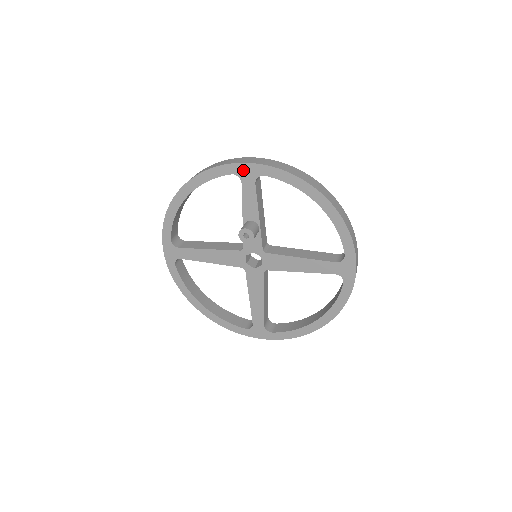
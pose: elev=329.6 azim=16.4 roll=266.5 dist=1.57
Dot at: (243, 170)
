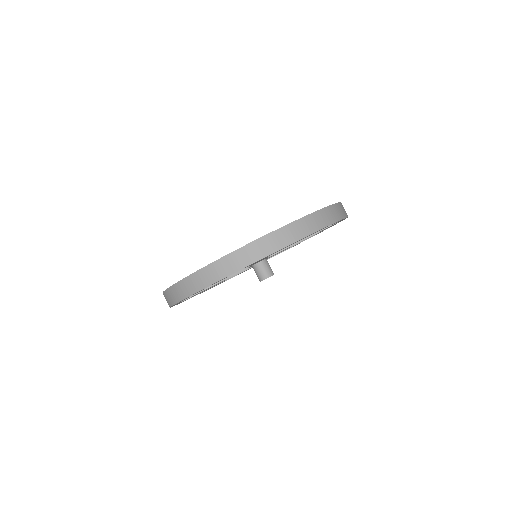
Dot at: occluded
